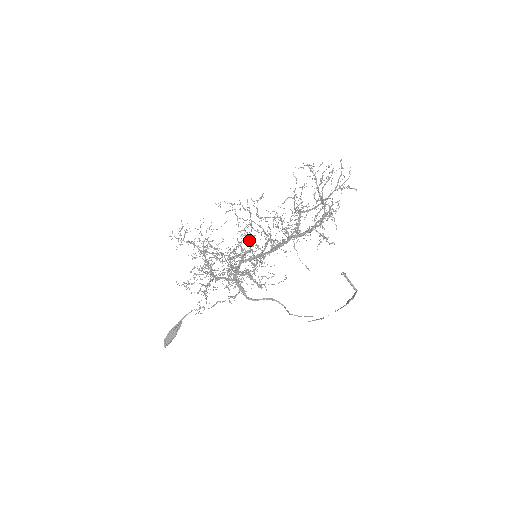
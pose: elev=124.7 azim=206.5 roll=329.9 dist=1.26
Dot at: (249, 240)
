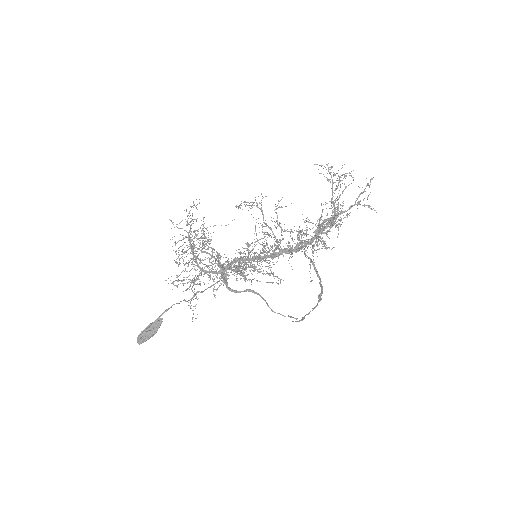
Dot at: (271, 256)
